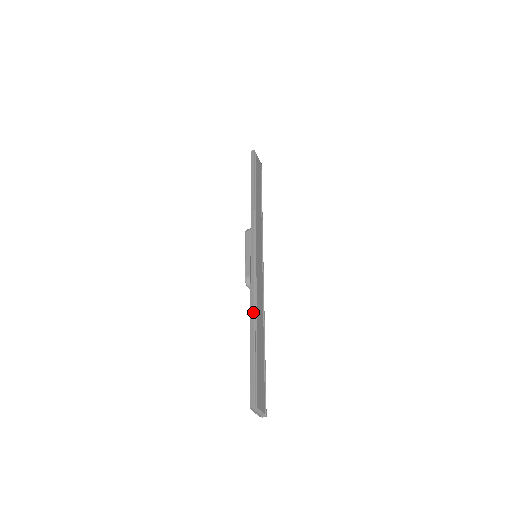
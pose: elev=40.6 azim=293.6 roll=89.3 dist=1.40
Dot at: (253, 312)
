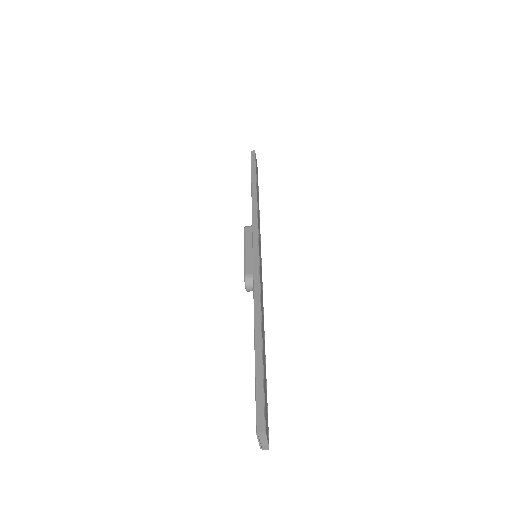
Dot at: (259, 314)
